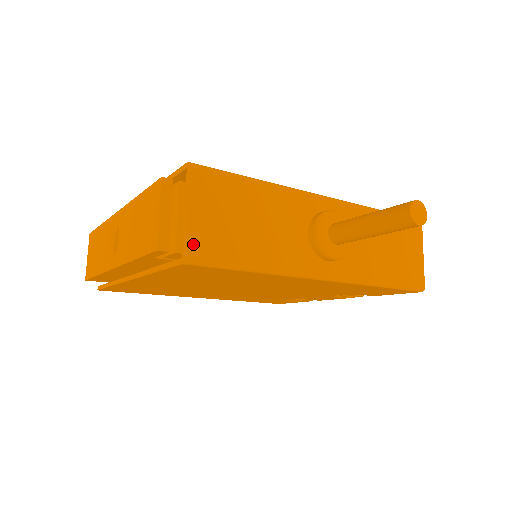
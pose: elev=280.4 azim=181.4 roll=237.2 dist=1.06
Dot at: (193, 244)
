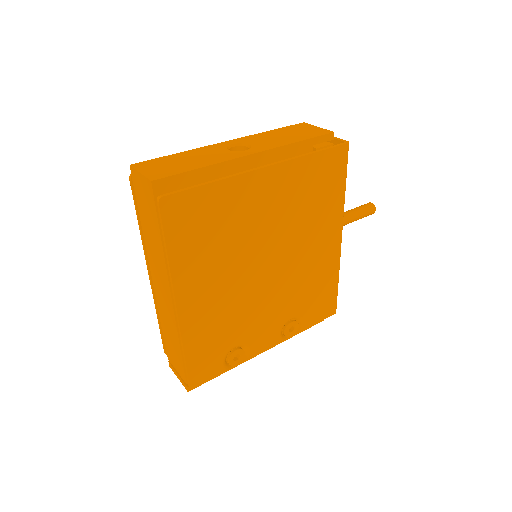
Dot at: occluded
